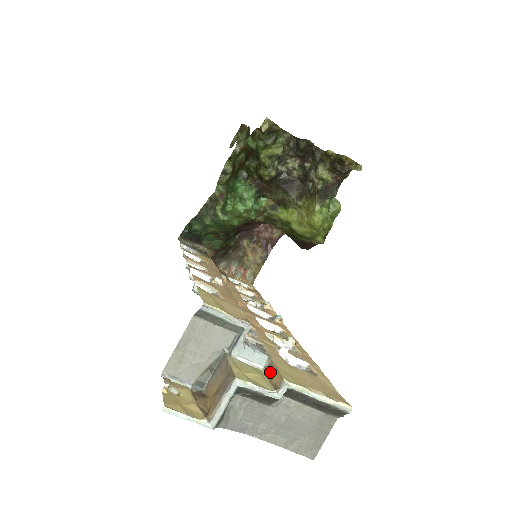
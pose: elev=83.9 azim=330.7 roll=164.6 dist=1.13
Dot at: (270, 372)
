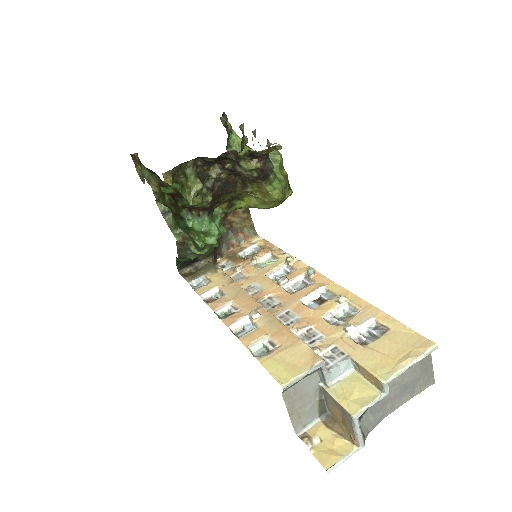
Dot at: (363, 373)
